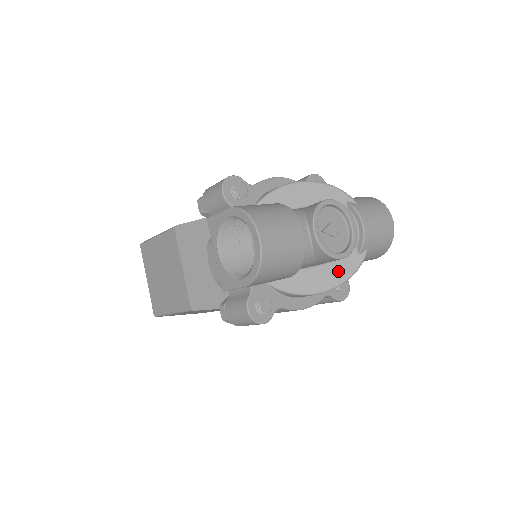
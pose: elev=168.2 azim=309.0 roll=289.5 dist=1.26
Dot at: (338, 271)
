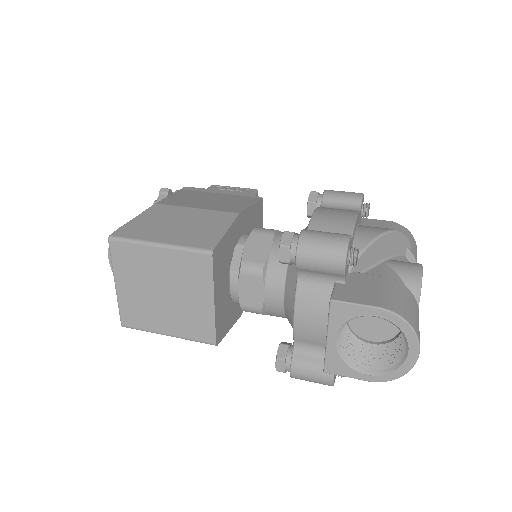
Dot at: occluded
